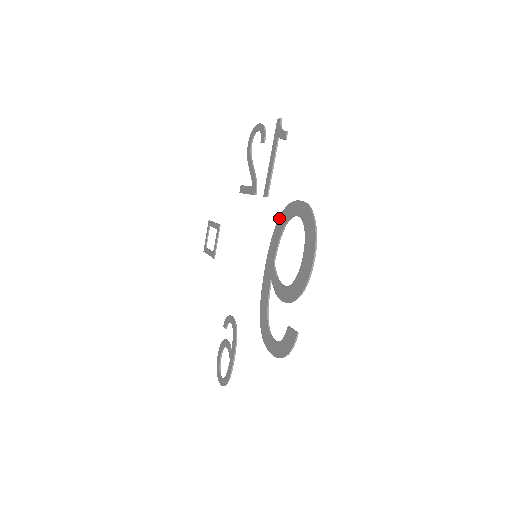
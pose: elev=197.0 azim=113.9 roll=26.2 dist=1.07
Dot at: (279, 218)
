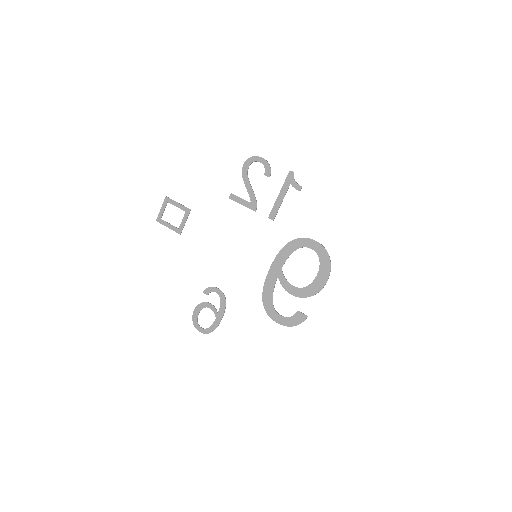
Dot at: (290, 242)
